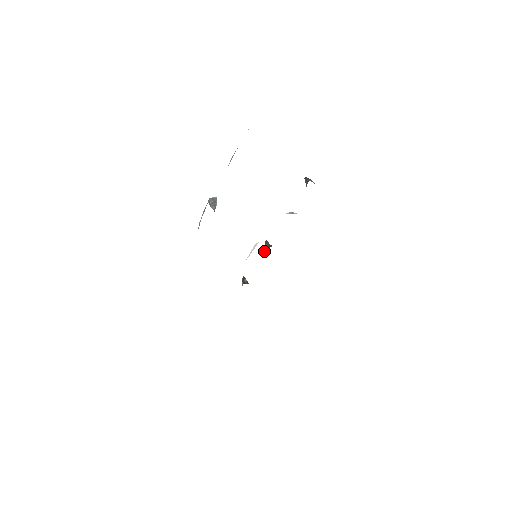
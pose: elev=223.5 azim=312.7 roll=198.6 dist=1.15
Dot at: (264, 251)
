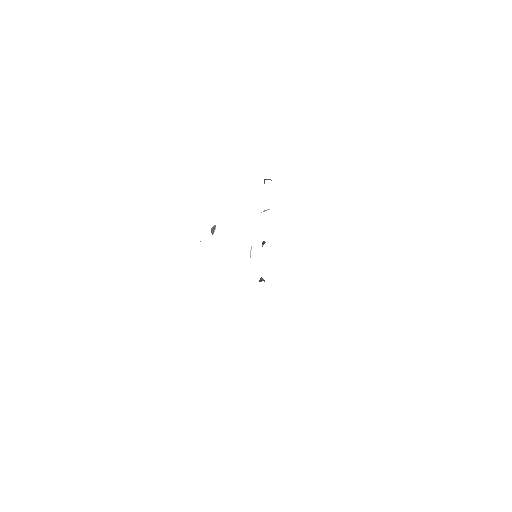
Dot at: occluded
